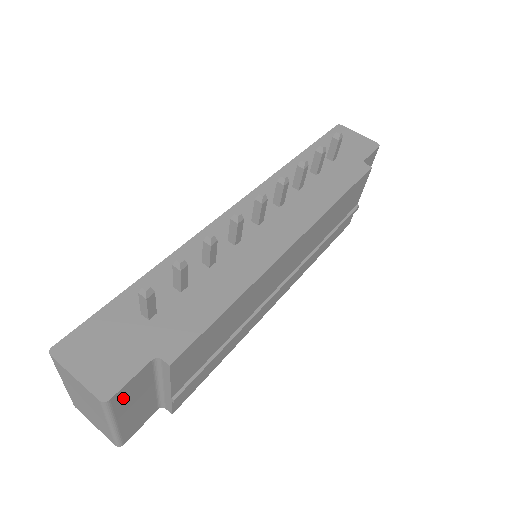
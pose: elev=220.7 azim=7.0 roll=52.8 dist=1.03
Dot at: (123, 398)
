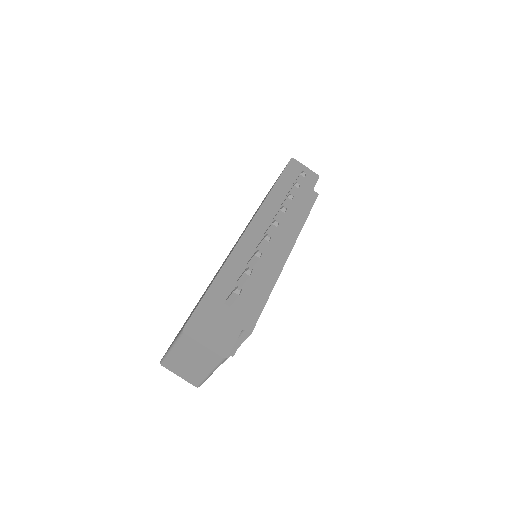
Dot at: occluded
